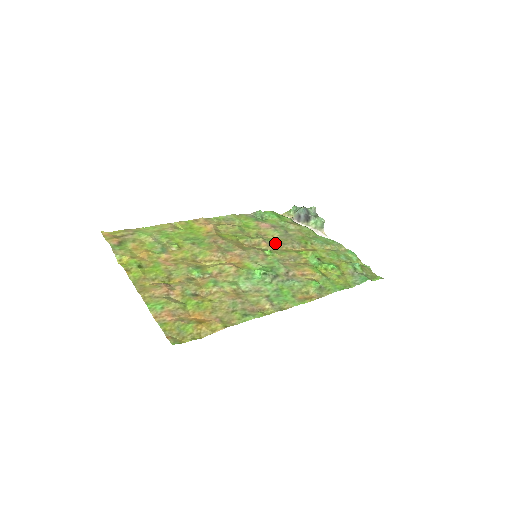
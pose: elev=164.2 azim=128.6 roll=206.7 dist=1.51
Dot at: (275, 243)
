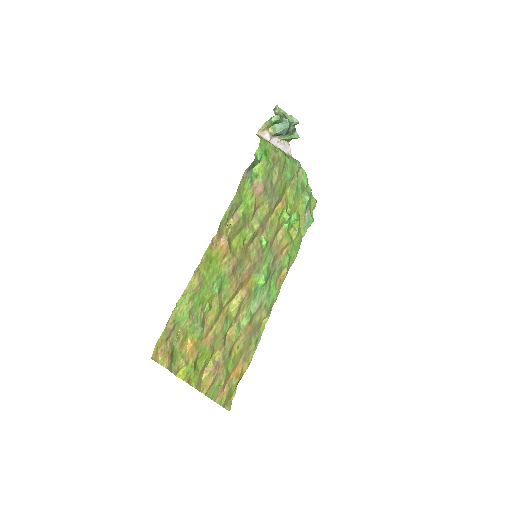
Dot at: (266, 218)
